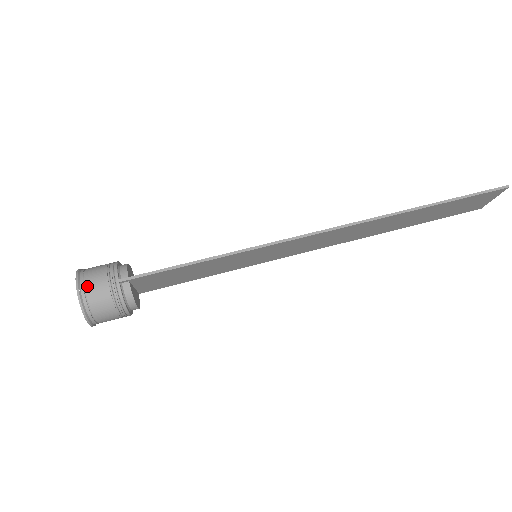
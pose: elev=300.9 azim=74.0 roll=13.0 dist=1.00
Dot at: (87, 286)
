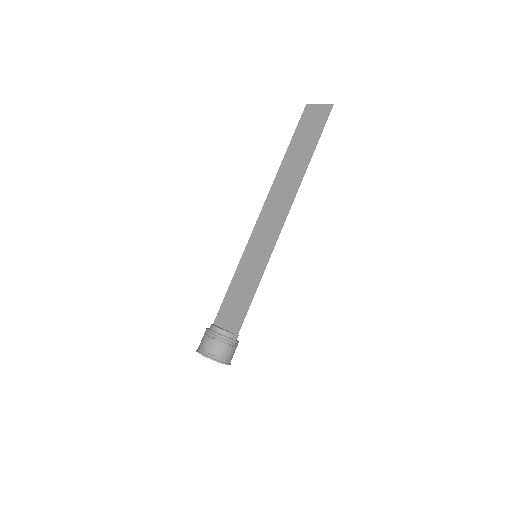
Dot at: (227, 358)
